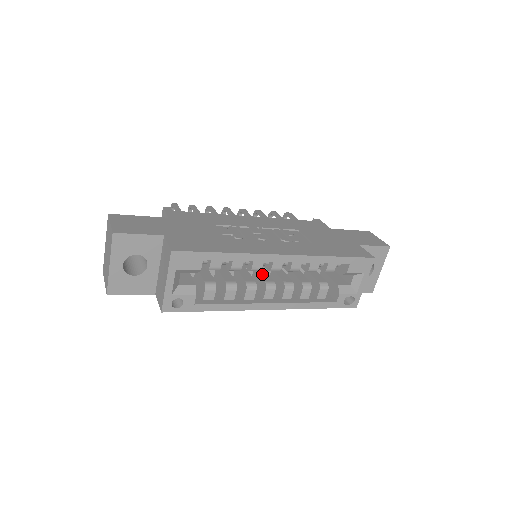
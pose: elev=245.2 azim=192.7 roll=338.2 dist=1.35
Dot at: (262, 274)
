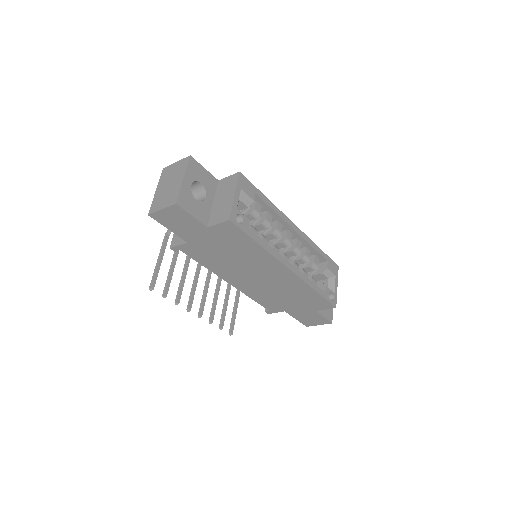
Dot at: occluded
